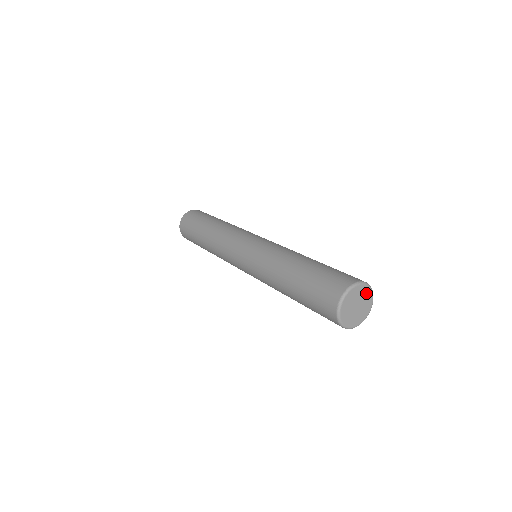
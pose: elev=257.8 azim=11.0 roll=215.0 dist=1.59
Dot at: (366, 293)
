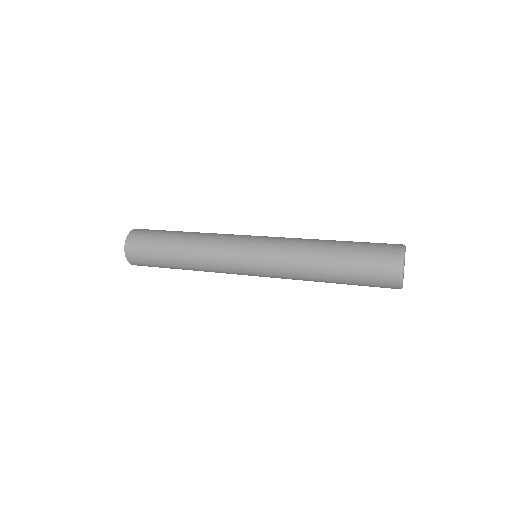
Dot at: occluded
